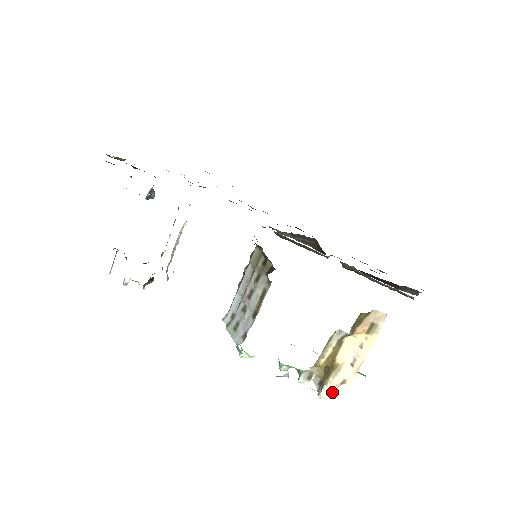
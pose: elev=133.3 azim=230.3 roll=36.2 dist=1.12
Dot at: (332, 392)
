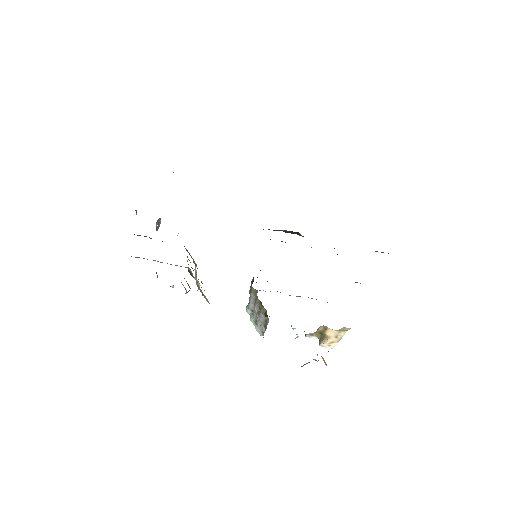
Dot at: (327, 344)
